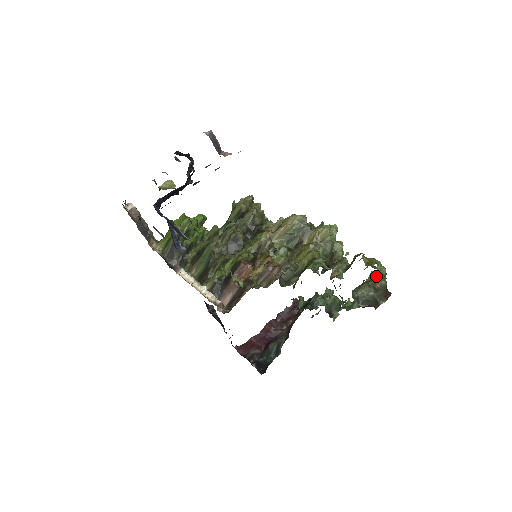
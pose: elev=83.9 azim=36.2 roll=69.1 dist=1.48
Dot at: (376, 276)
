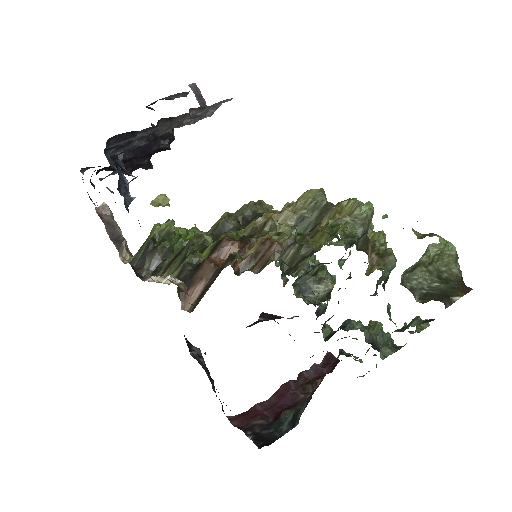
Dot at: (440, 256)
